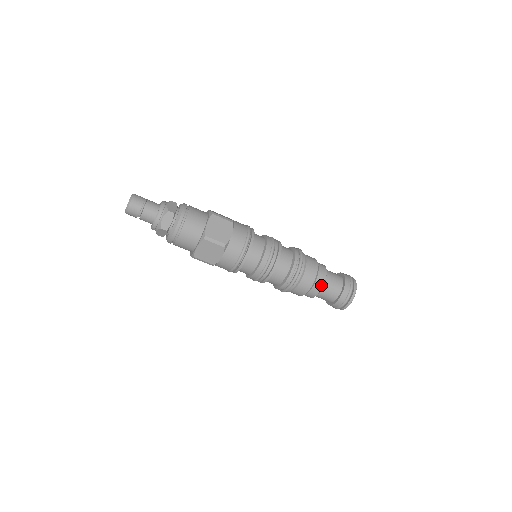
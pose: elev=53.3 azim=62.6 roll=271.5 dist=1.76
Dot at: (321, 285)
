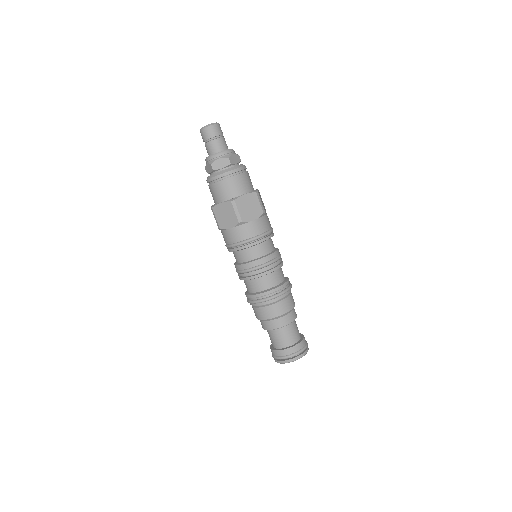
Dot at: (279, 325)
